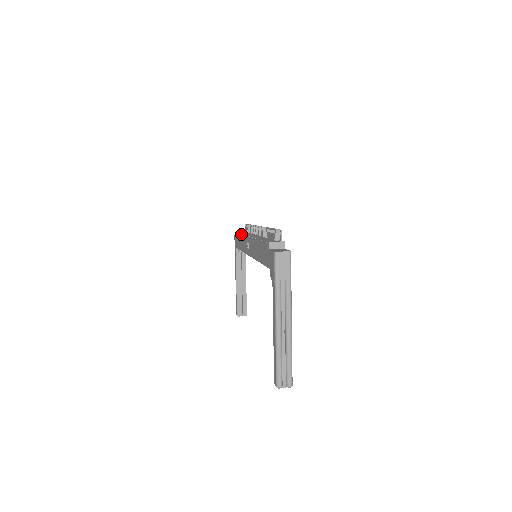
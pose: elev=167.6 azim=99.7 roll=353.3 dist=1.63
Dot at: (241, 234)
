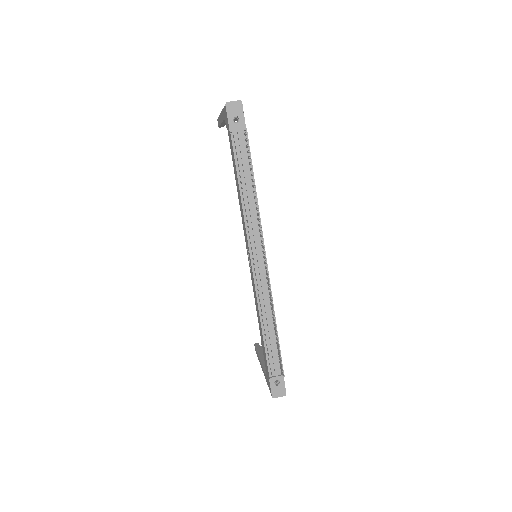
Dot at: (240, 195)
